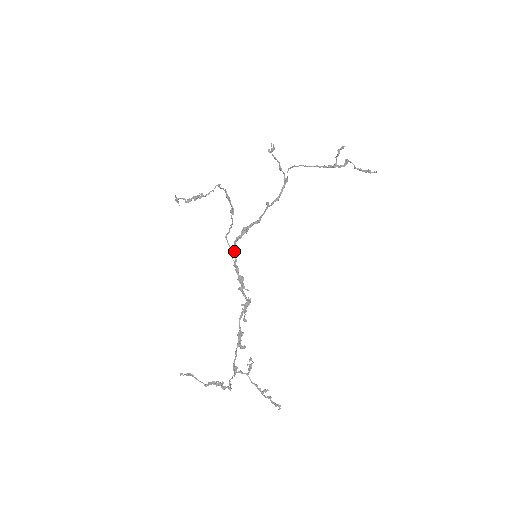
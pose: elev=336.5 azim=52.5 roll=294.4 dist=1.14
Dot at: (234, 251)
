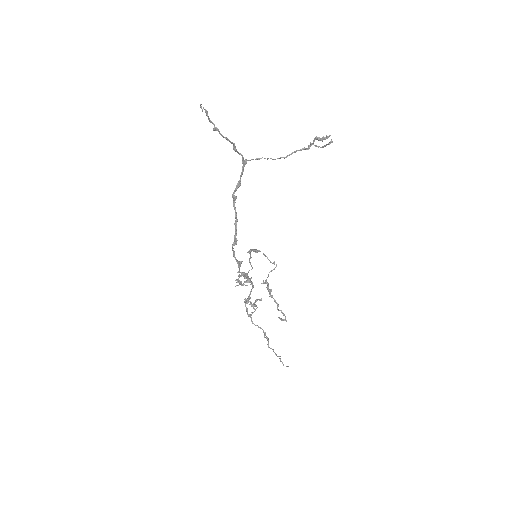
Dot at: occluded
